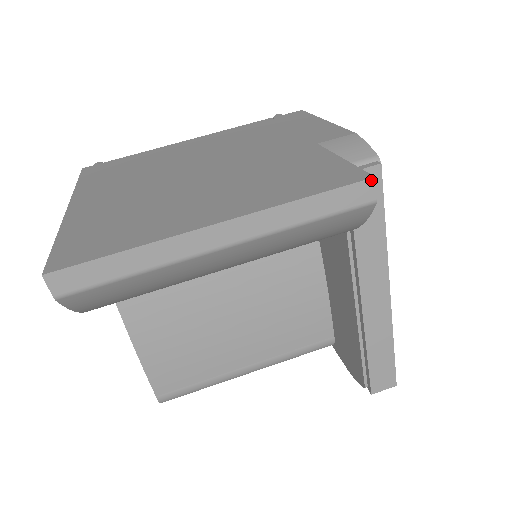
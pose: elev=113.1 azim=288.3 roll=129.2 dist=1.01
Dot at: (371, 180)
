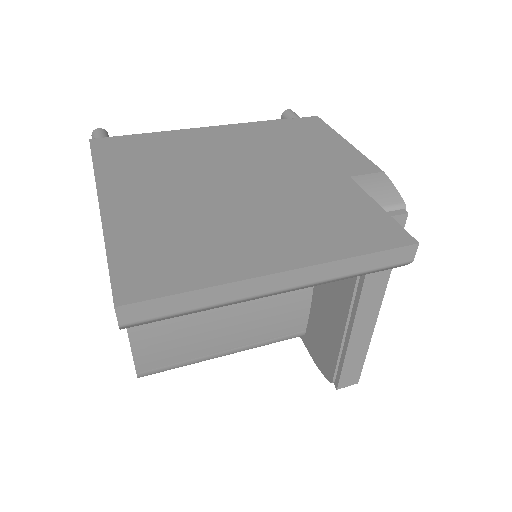
Dot at: (415, 245)
